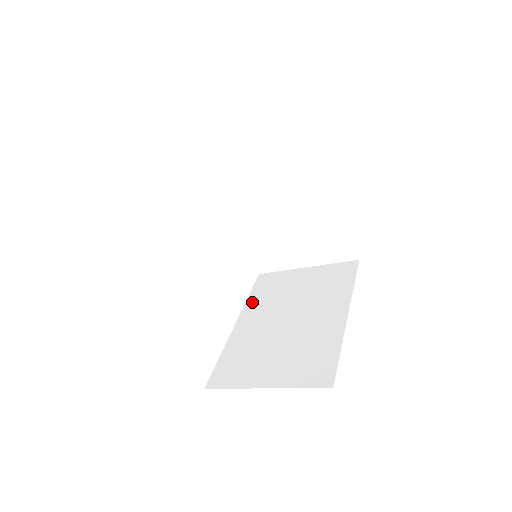
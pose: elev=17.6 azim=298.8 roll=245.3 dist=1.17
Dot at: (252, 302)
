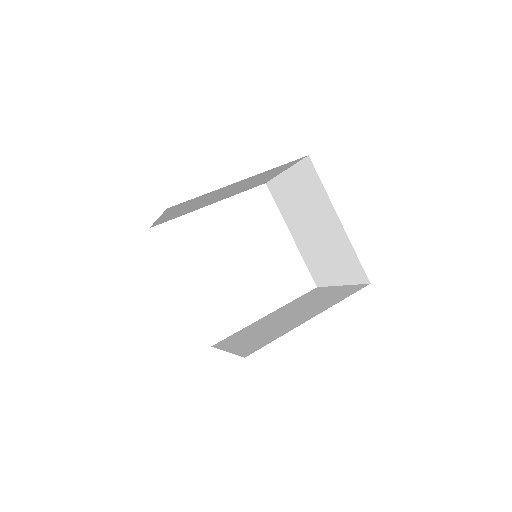
Dot at: (290, 304)
